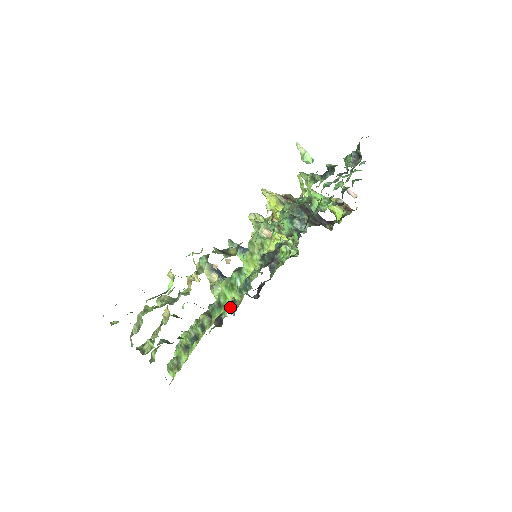
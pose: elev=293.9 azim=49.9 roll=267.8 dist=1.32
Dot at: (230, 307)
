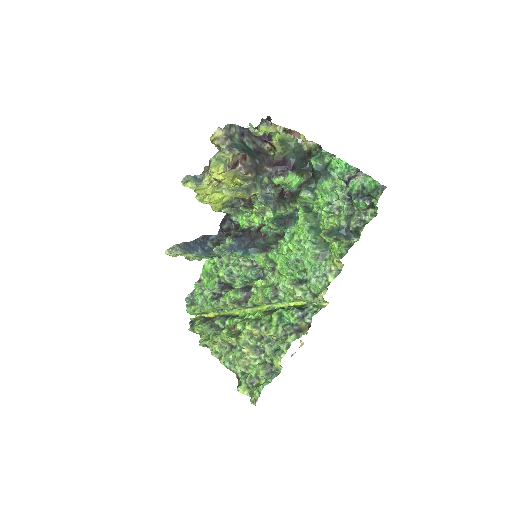
Dot at: (244, 286)
